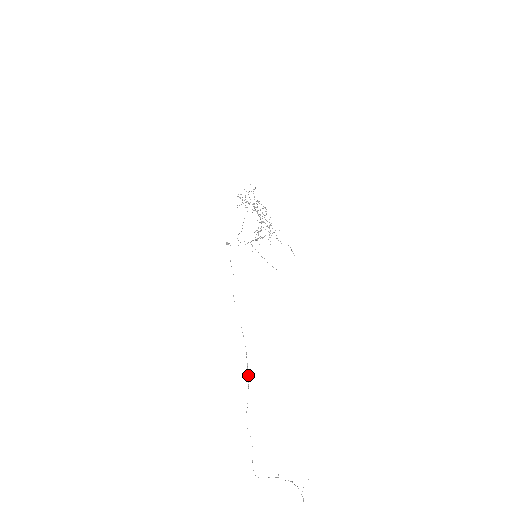
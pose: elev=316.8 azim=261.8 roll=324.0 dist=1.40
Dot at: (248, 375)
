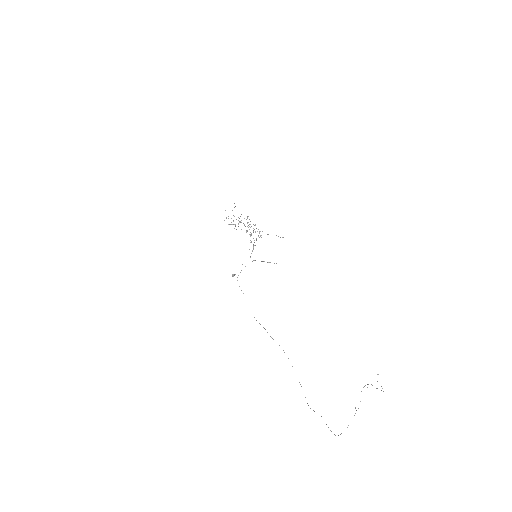
Dot at: occluded
